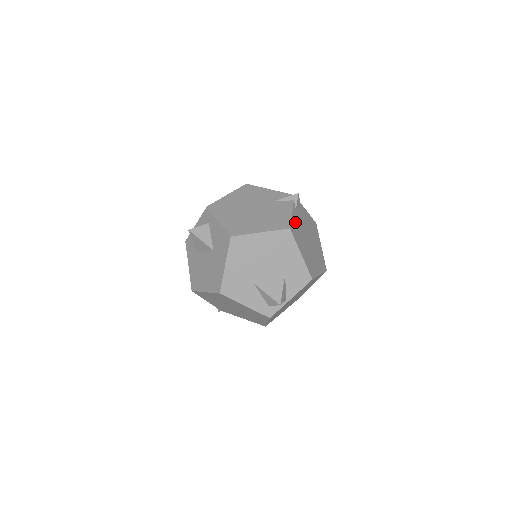
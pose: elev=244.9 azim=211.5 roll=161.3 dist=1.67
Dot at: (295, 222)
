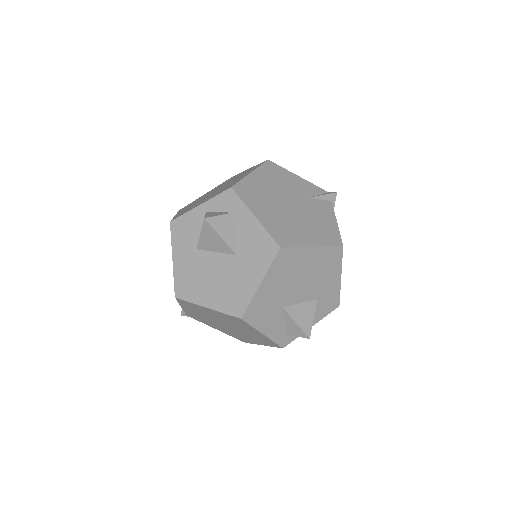
Dot at: occluded
